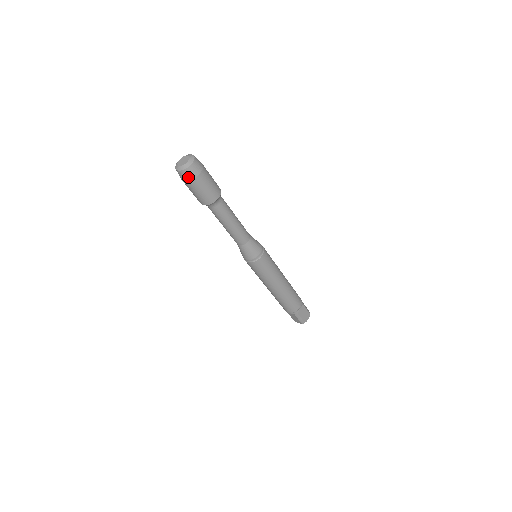
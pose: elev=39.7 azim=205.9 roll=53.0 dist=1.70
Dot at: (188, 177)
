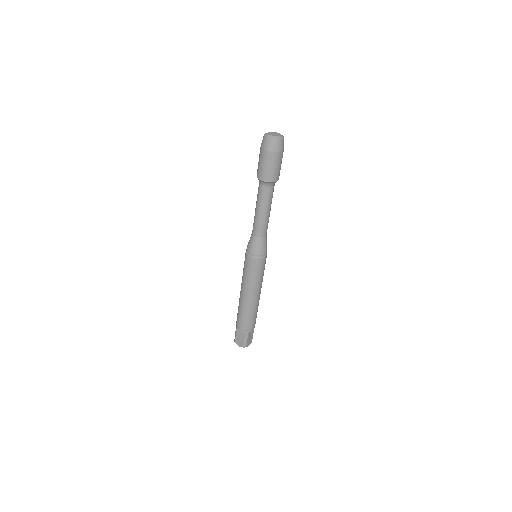
Dot at: (273, 148)
